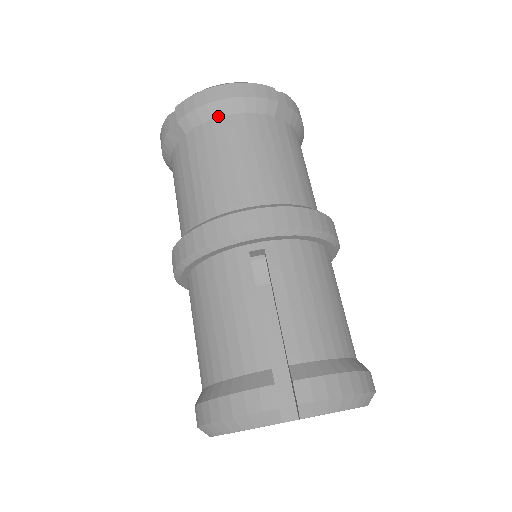
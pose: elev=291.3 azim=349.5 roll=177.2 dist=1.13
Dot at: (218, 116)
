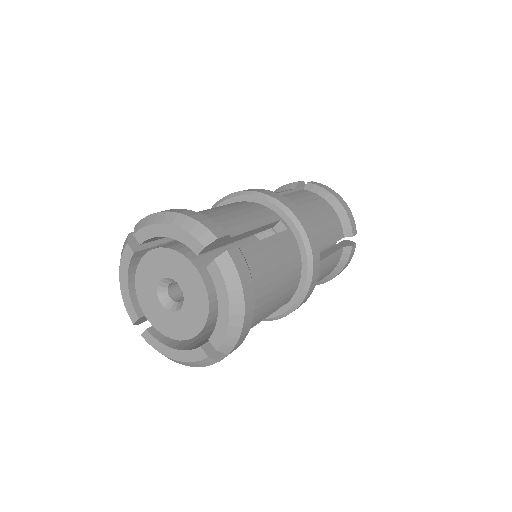
Dot at: (327, 200)
